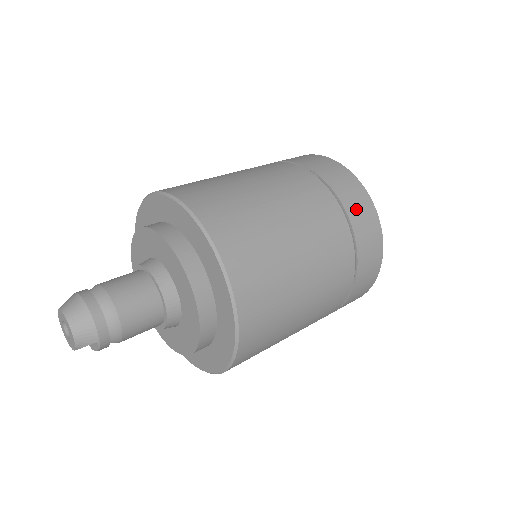
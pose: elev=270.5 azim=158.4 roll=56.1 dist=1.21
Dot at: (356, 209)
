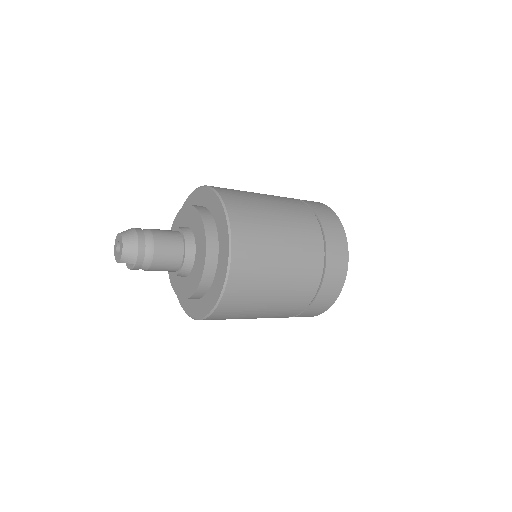
Dot at: (334, 255)
